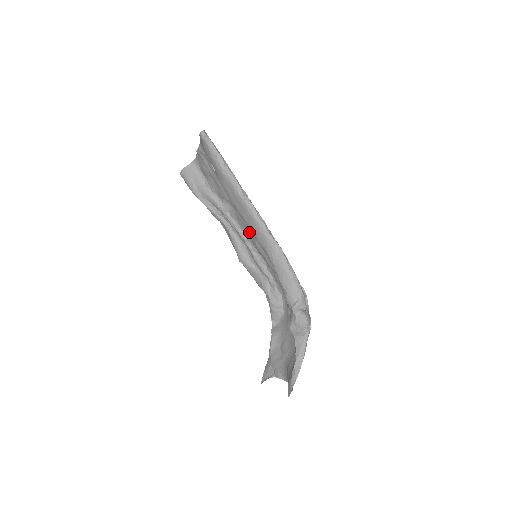
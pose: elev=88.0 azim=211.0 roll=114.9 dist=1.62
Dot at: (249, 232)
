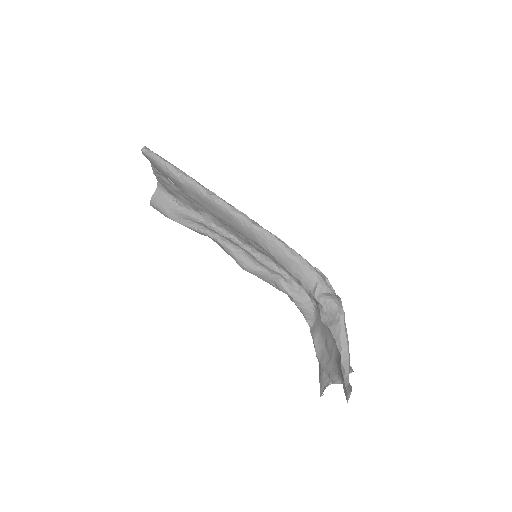
Dot at: (239, 234)
